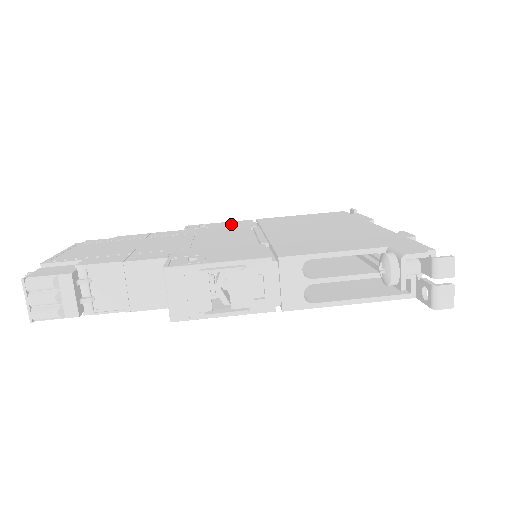
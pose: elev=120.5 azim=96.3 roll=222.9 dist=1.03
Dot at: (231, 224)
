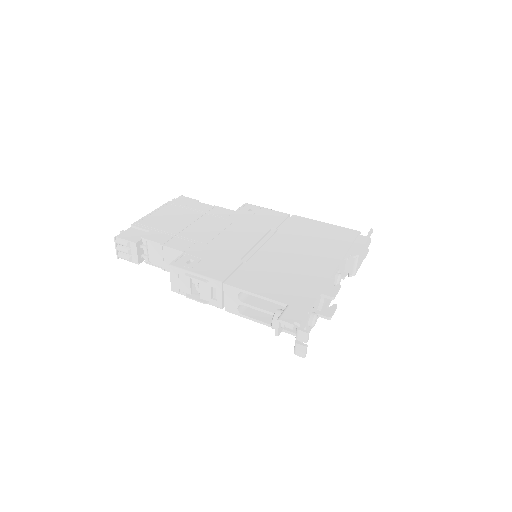
Dot at: (268, 216)
